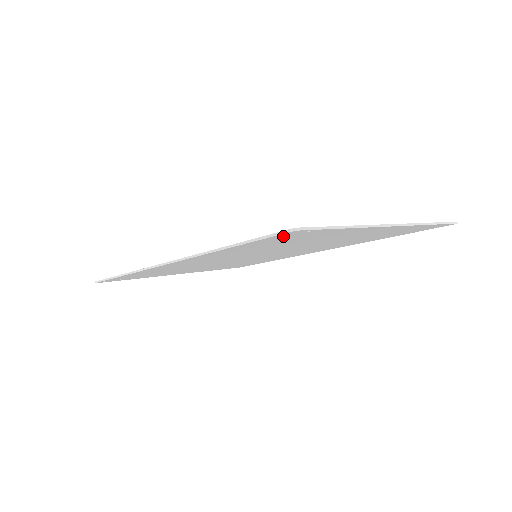
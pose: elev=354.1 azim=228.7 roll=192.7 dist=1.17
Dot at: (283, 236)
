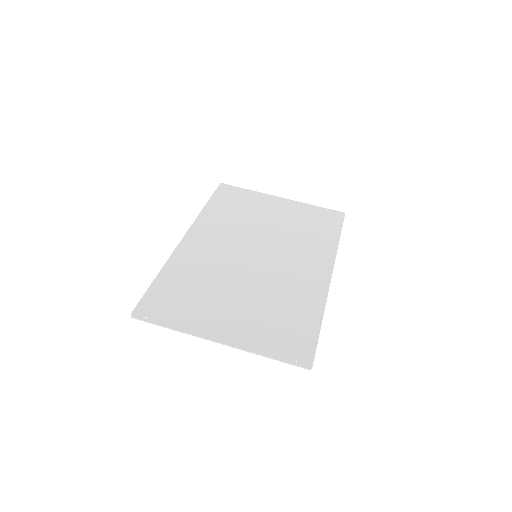
Dot at: (147, 306)
